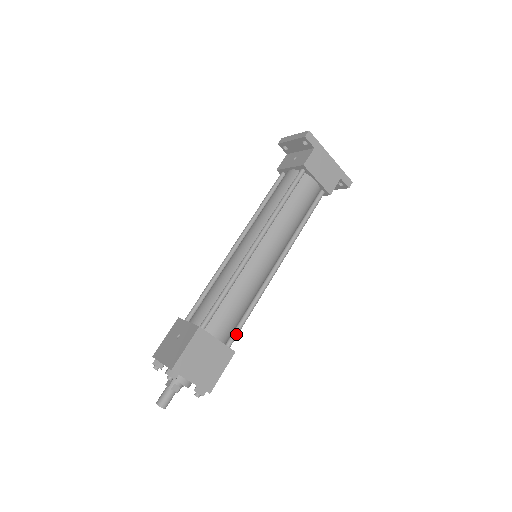
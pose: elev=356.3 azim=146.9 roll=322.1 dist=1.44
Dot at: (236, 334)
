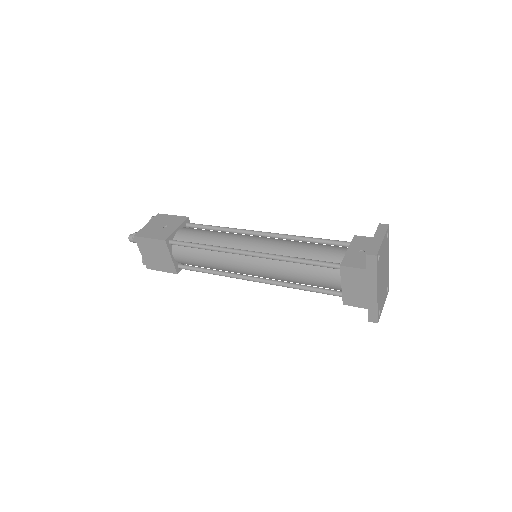
Dot at: (188, 269)
